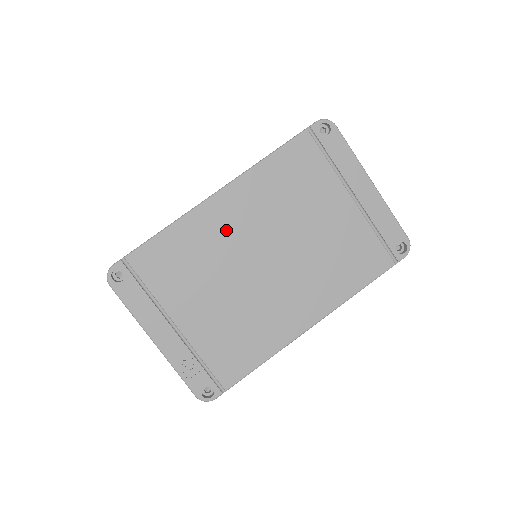
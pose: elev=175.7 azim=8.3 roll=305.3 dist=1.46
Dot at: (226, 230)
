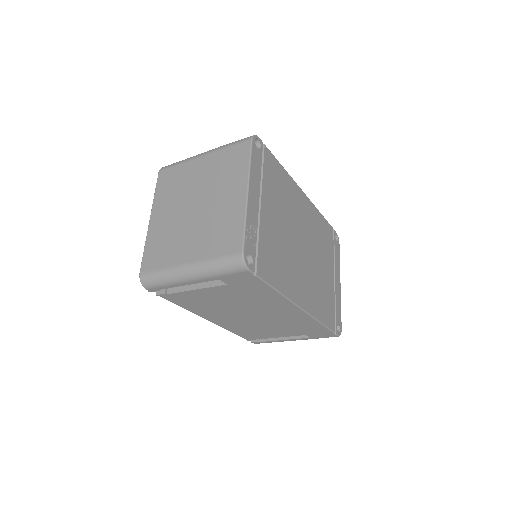
Dot at: (299, 209)
